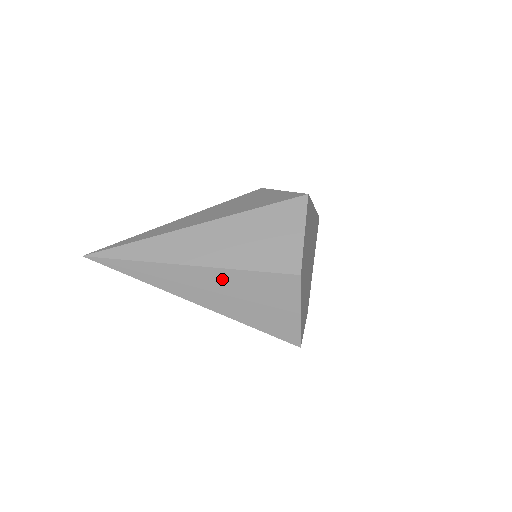
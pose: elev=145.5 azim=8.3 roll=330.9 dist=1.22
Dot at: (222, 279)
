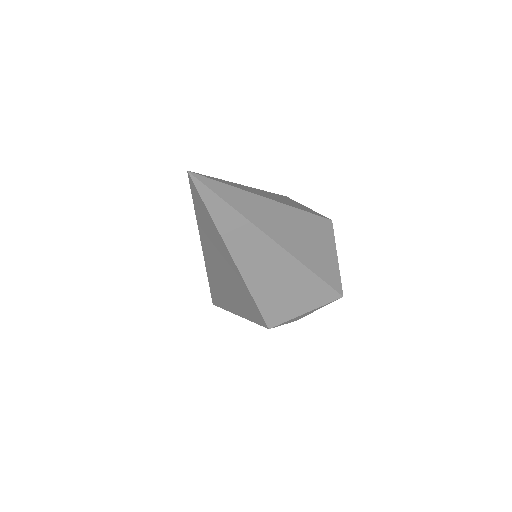
Dot at: (293, 218)
